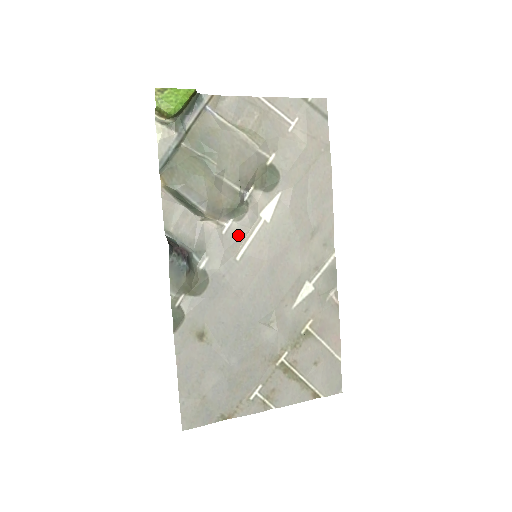
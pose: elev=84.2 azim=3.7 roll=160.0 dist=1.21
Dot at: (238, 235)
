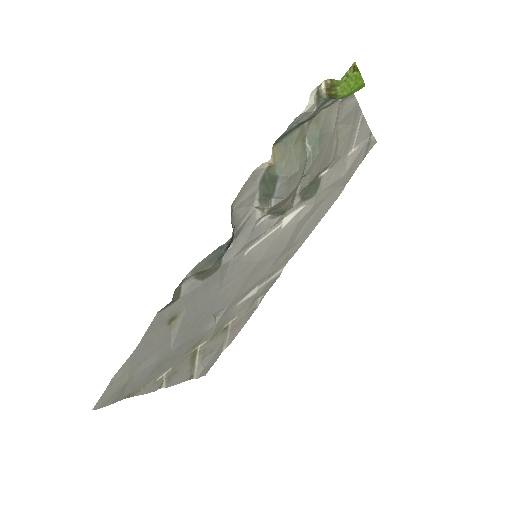
Dot at: (261, 232)
